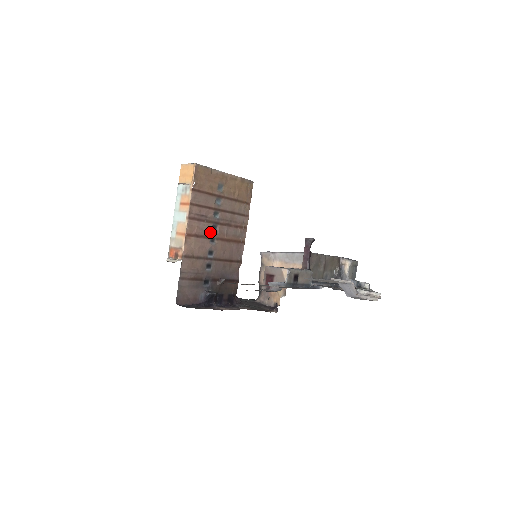
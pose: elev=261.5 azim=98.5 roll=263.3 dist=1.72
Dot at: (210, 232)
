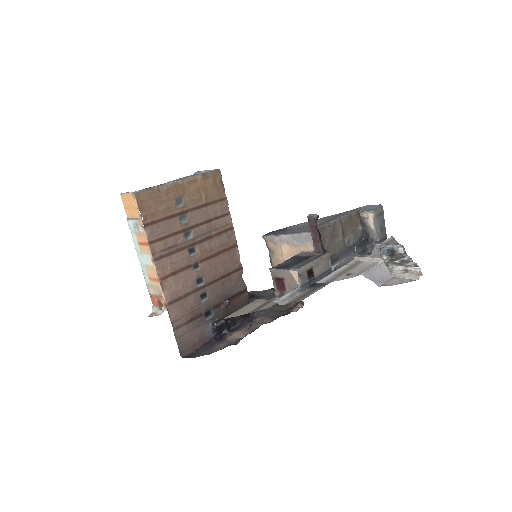
Dot at: (189, 259)
